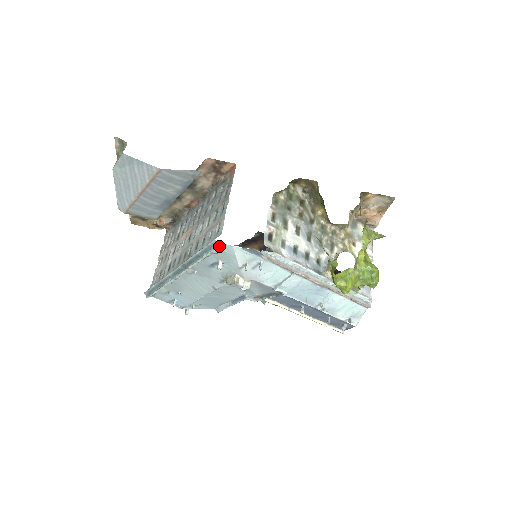
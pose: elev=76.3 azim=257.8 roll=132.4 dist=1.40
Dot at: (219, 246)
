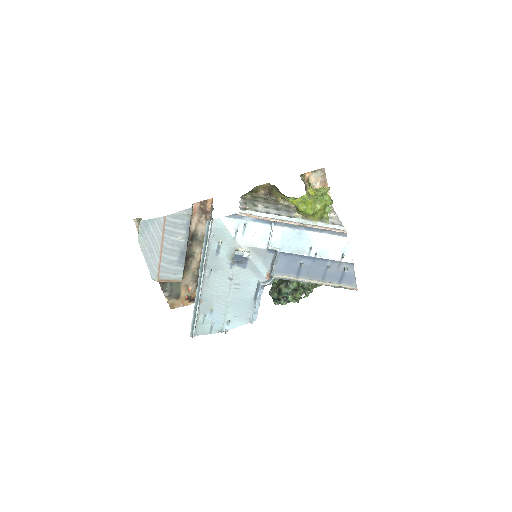
Dot at: (210, 221)
